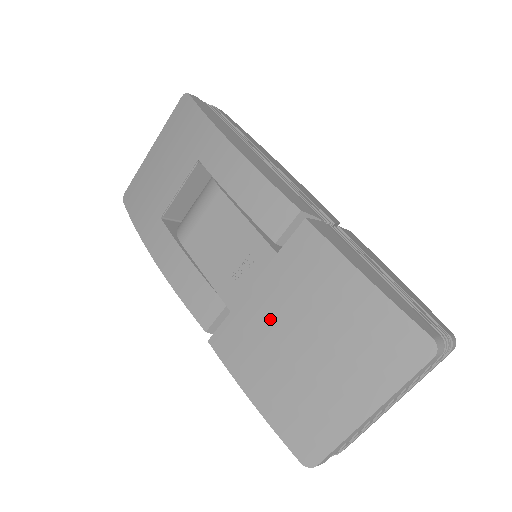
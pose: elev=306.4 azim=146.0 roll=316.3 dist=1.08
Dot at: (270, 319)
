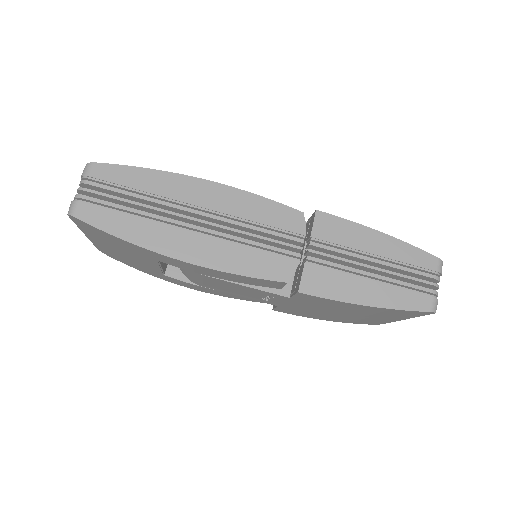
Dot at: (310, 310)
